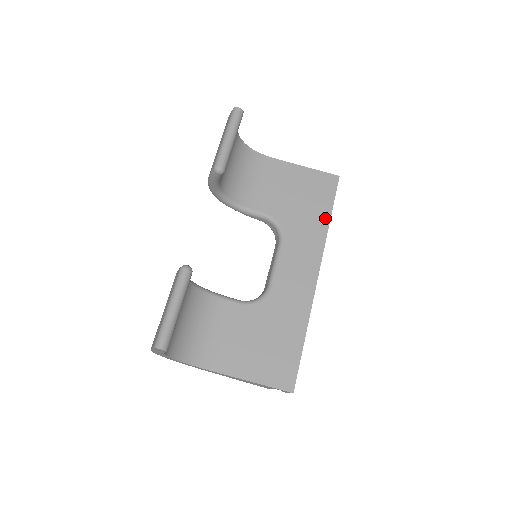
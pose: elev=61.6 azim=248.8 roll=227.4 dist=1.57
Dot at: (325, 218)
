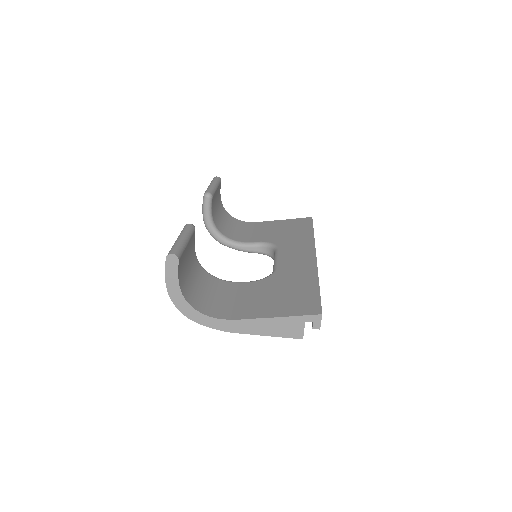
Dot at: (309, 233)
